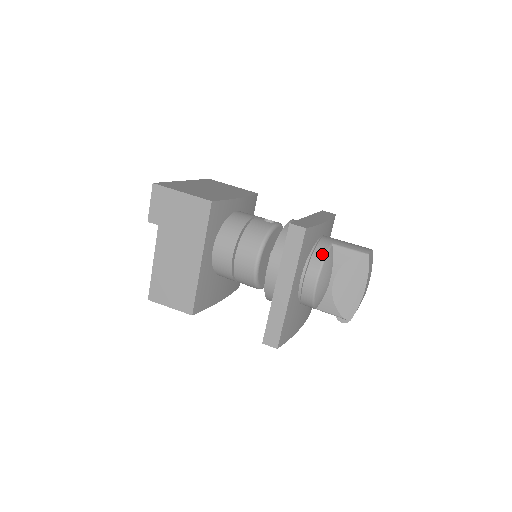
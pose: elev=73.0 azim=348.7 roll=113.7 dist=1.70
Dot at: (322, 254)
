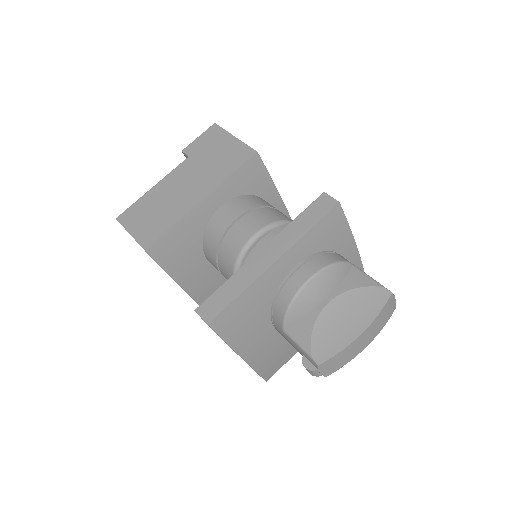
Dot at: (336, 259)
